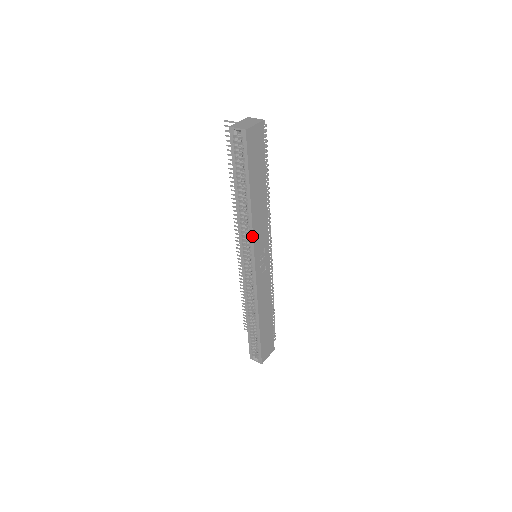
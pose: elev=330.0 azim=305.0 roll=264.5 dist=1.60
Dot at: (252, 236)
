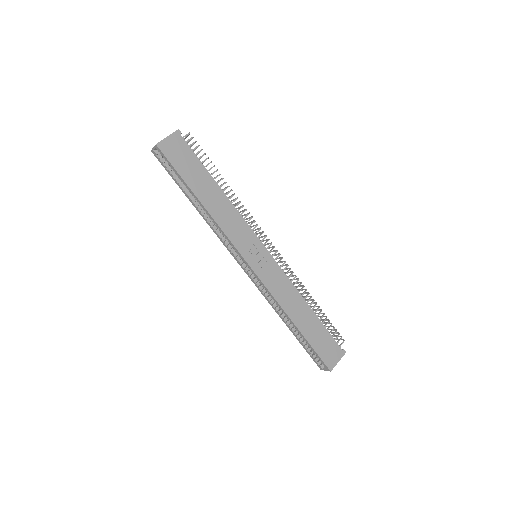
Dot at: (225, 236)
